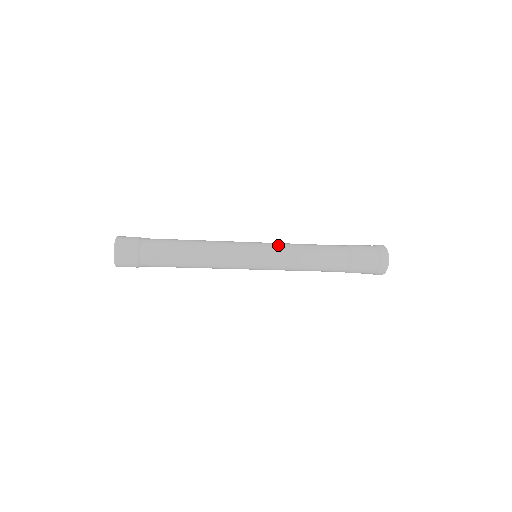
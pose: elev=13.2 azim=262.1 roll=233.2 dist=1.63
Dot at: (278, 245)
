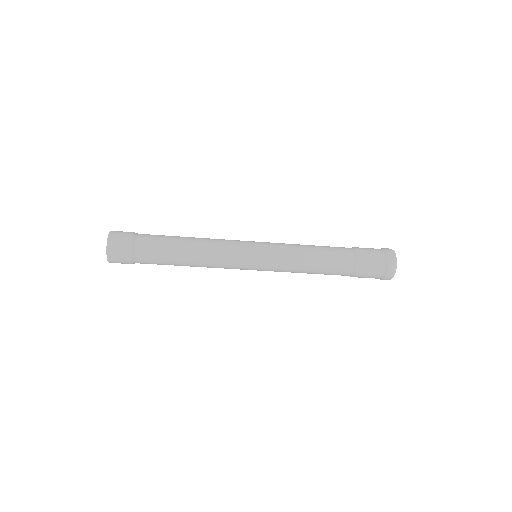
Dot at: occluded
